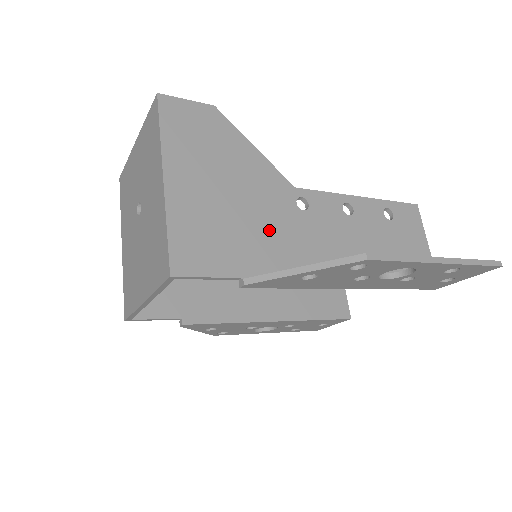
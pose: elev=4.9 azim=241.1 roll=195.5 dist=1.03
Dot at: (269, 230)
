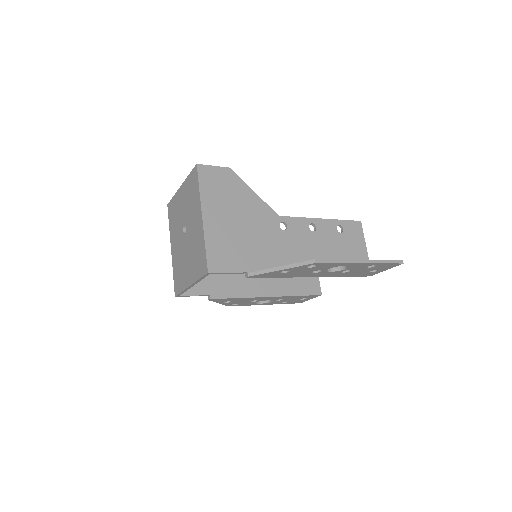
Dot at: (263, 244)
